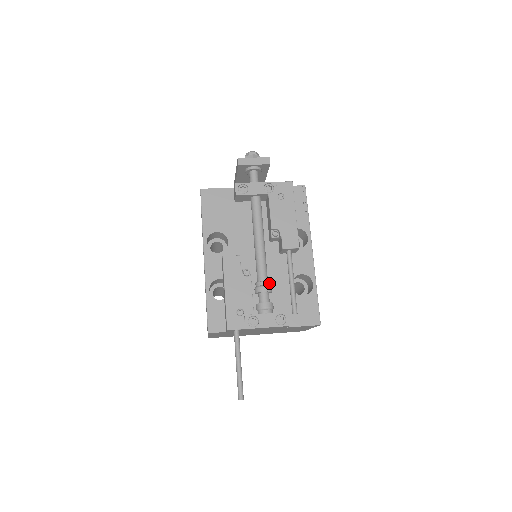
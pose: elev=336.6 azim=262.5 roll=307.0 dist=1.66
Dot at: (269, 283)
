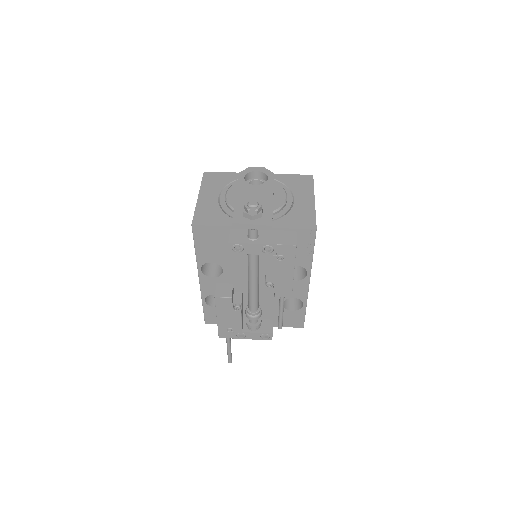
Dot at: (259, 312)
